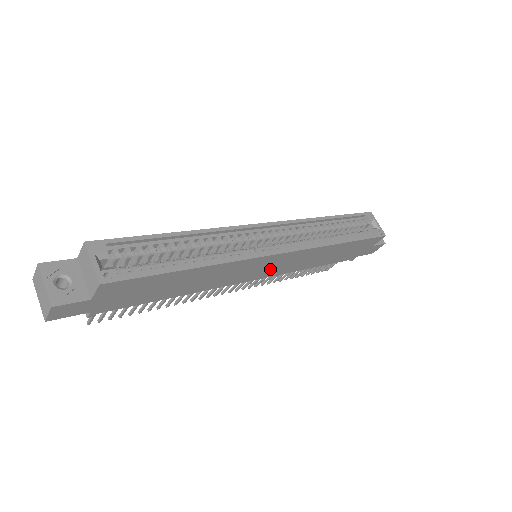
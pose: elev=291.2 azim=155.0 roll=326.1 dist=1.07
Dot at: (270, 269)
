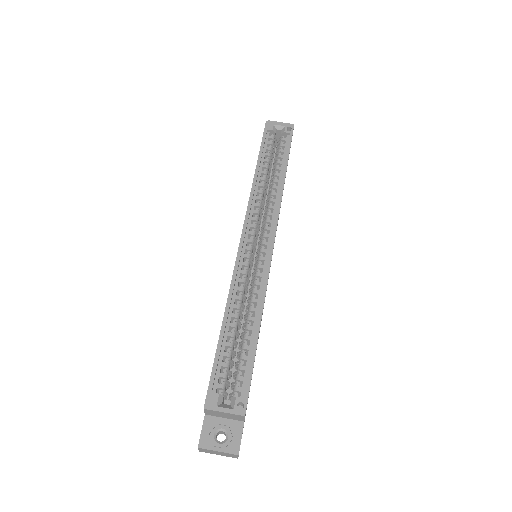
Dot at: occluded
